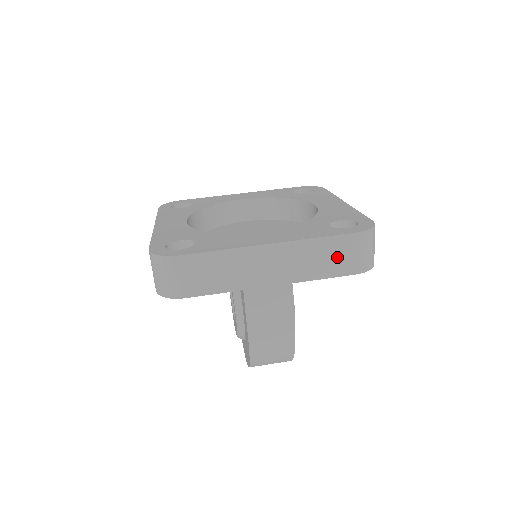
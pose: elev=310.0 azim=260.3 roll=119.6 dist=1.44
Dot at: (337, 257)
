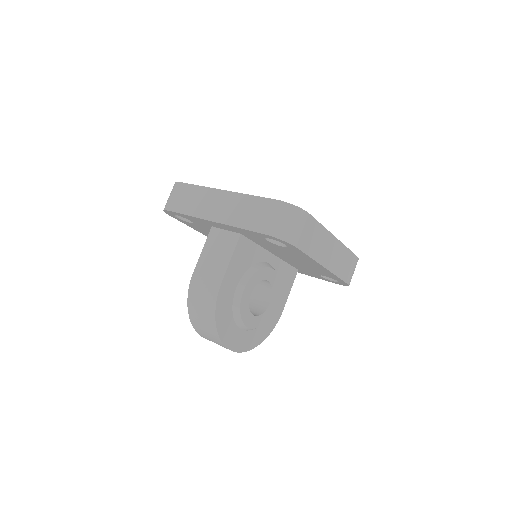
Dot at: (258, 215)
